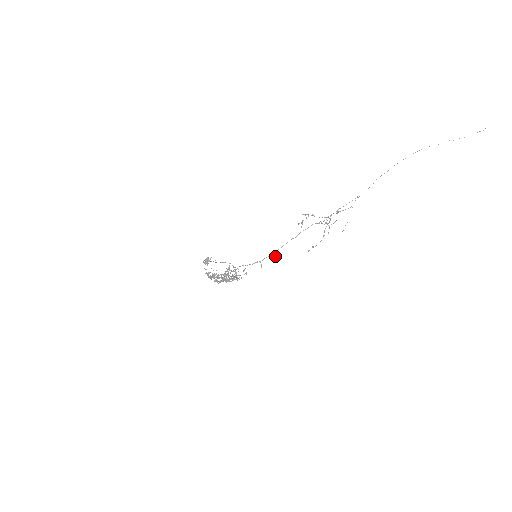
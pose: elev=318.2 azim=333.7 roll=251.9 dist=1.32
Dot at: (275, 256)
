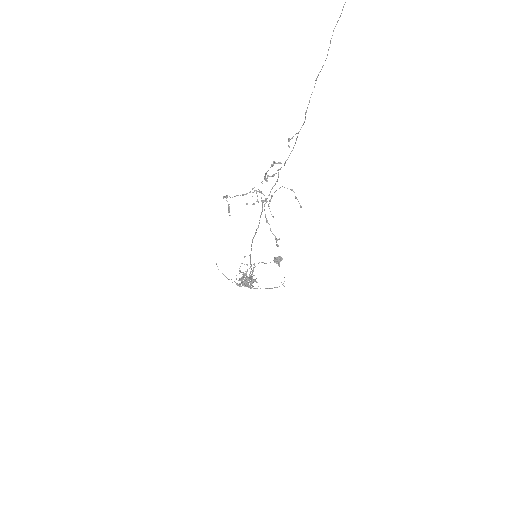
Dot at: (244, 257)
